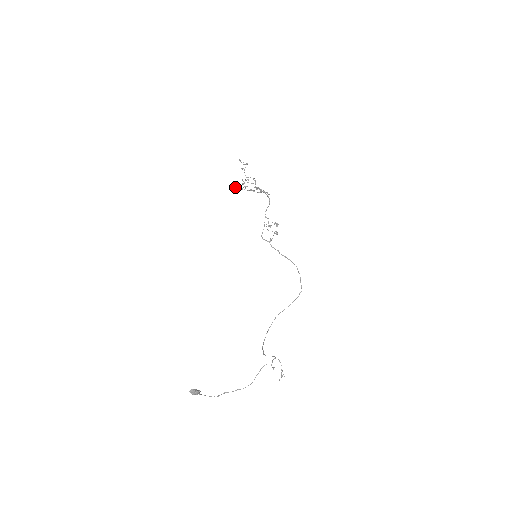
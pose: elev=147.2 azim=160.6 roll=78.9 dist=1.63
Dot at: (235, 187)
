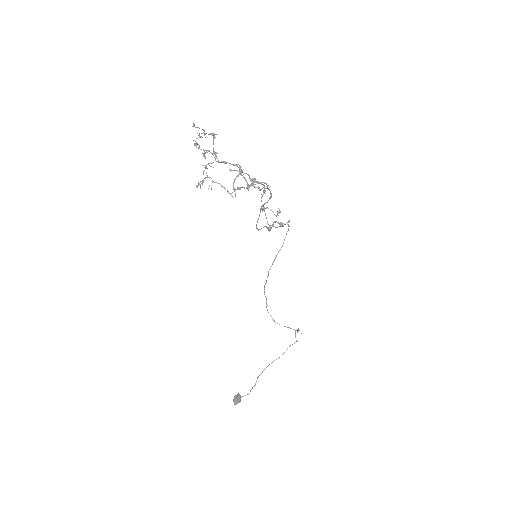
Dot at: (203, 182)
